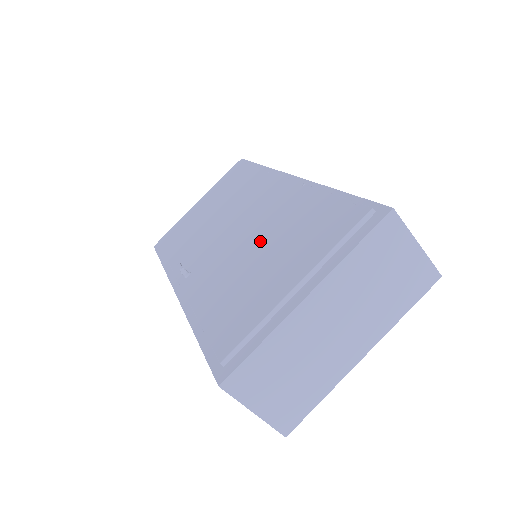
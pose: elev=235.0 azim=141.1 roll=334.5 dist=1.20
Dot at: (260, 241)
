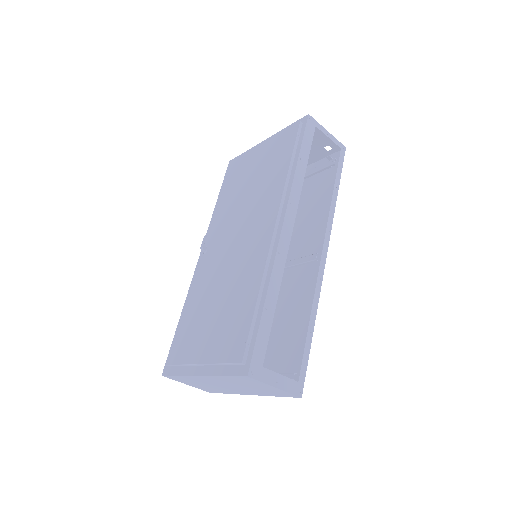
Dot at: (224, 287)
